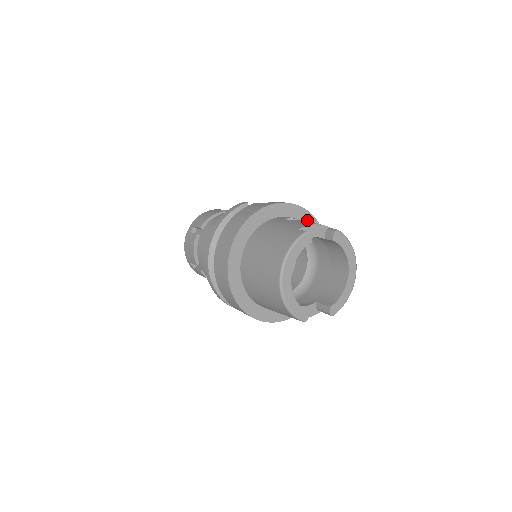
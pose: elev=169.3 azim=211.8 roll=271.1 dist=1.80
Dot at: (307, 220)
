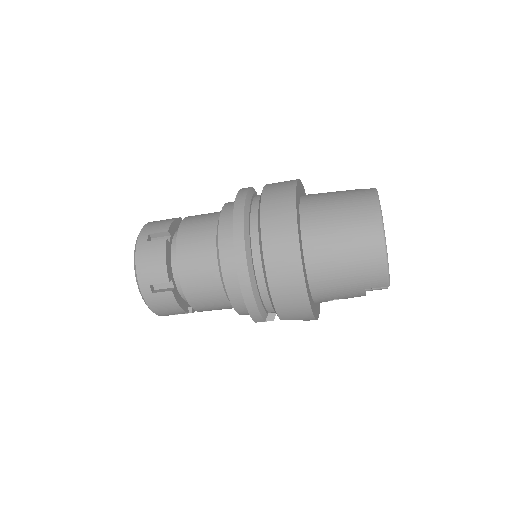
Dot at: occluded
